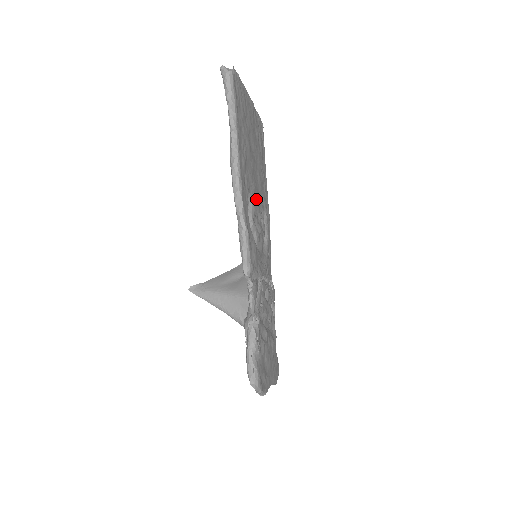
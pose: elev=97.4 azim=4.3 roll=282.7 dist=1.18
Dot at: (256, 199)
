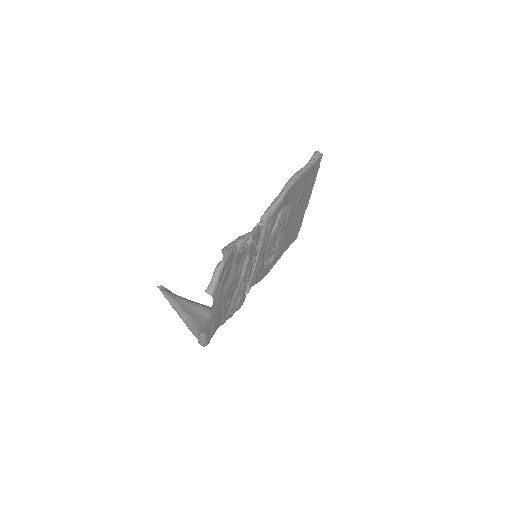
Dot at: (283, 225)
